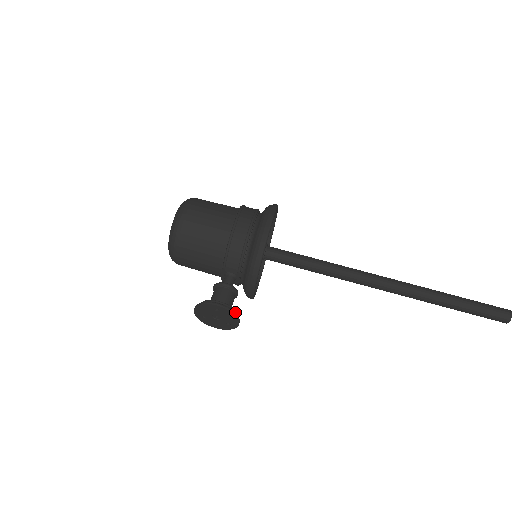
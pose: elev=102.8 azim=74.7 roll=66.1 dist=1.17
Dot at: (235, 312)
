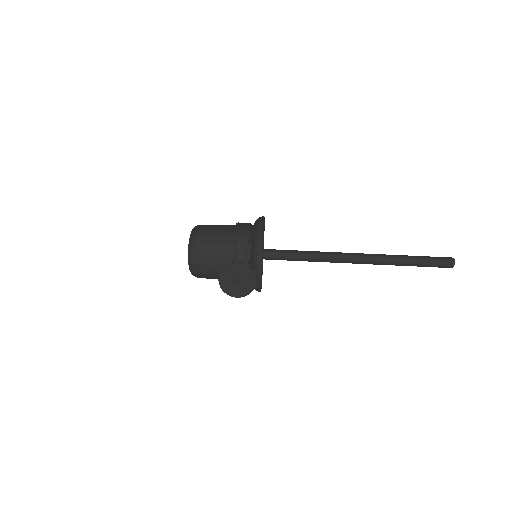
Dot at: occluded
